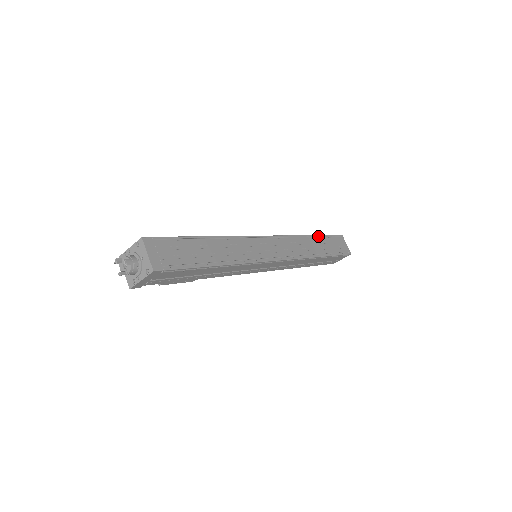
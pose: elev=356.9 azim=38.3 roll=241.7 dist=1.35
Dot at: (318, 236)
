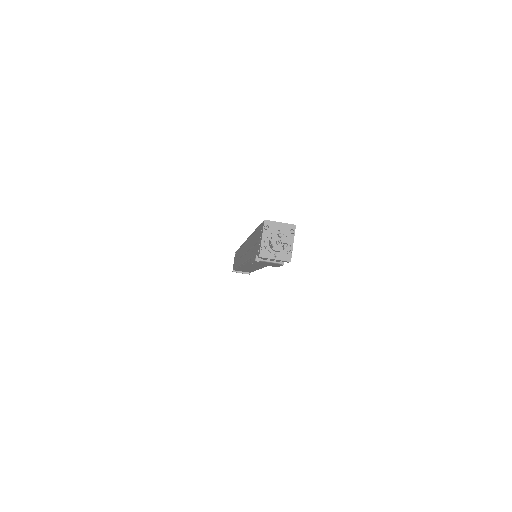
Dot at: occluded
